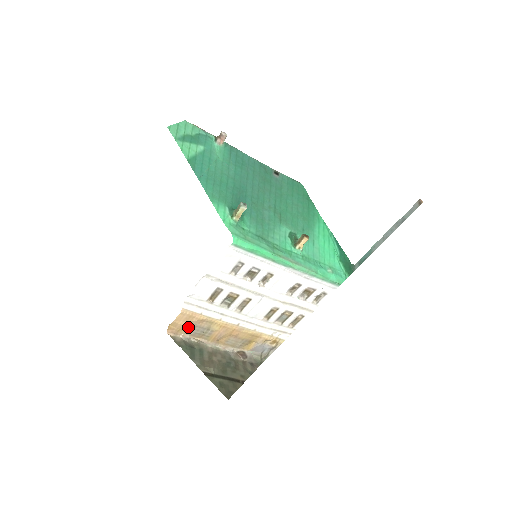
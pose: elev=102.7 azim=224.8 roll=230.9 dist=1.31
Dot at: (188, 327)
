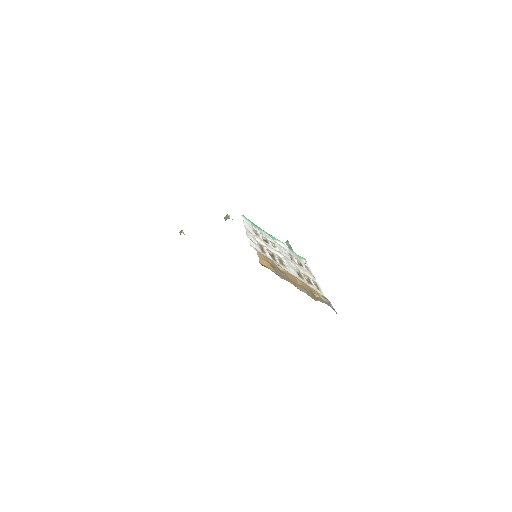
Dot at: (271, 266)
